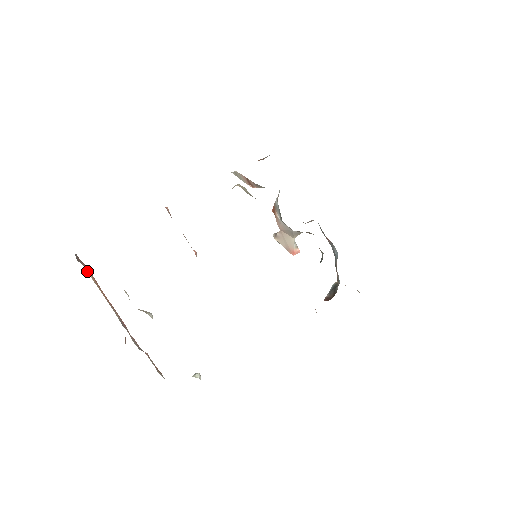
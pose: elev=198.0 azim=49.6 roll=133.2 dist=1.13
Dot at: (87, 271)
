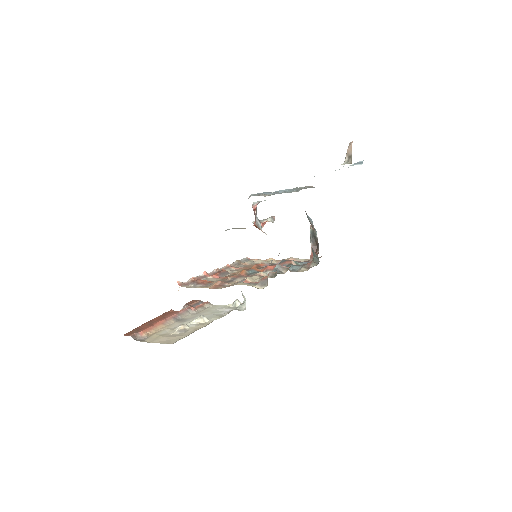
Dot at: (148, 336)
